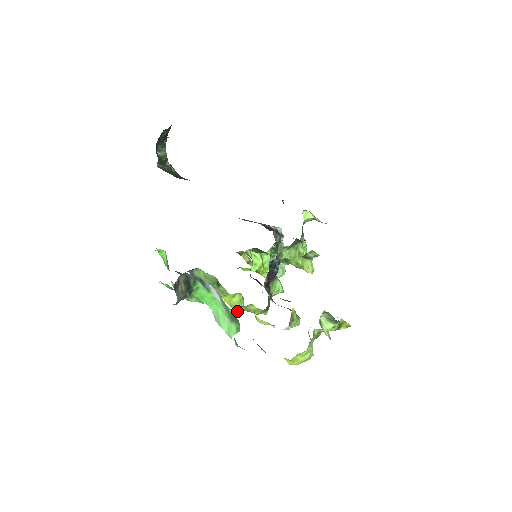
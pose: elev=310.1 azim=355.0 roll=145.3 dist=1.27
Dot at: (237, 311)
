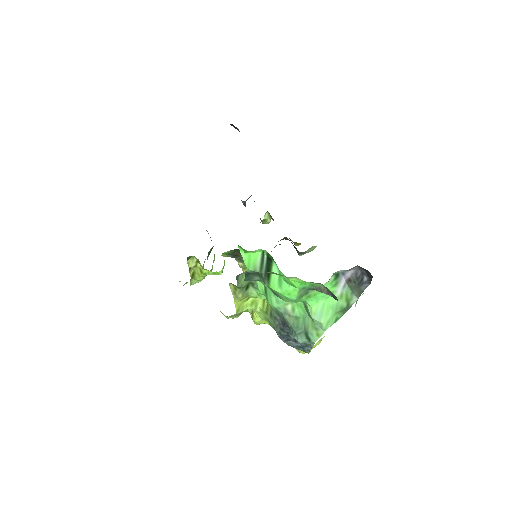
Dot at: (235, 316)
